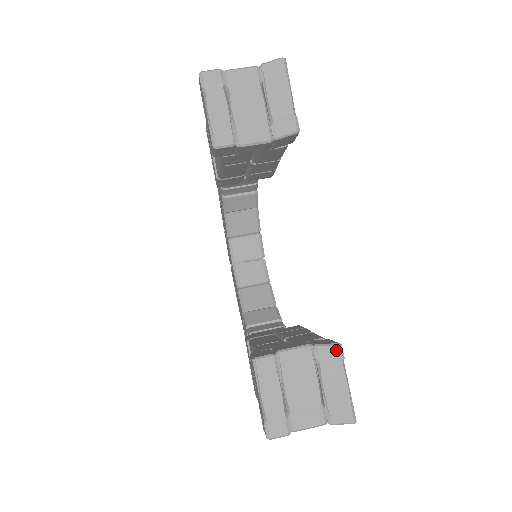
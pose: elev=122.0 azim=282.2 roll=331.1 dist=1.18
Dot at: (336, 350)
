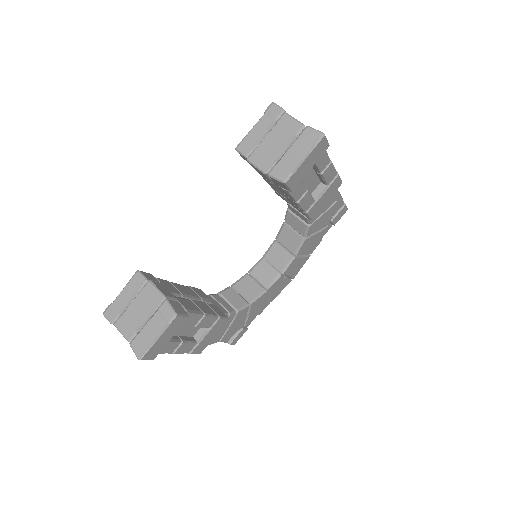
Dot at: (171, 314)
